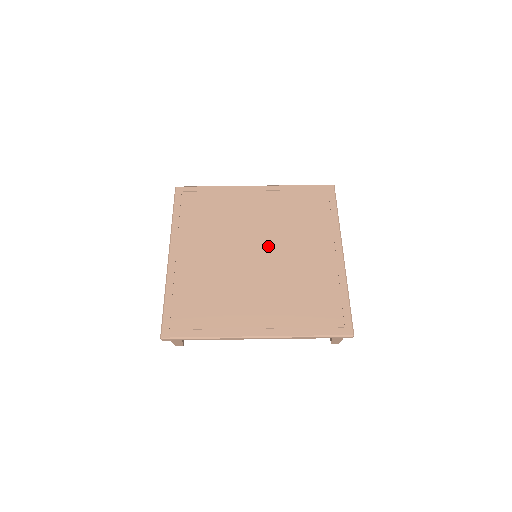
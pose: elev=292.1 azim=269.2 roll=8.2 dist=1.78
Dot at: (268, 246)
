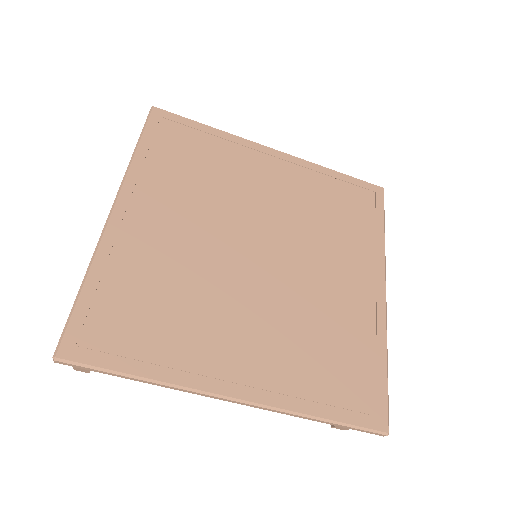
Dot at: (279, 246)
